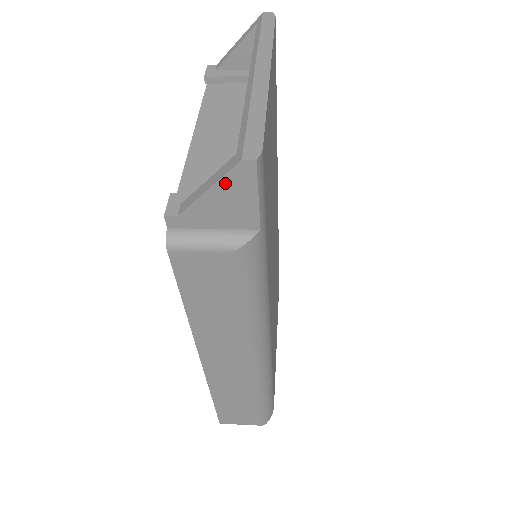
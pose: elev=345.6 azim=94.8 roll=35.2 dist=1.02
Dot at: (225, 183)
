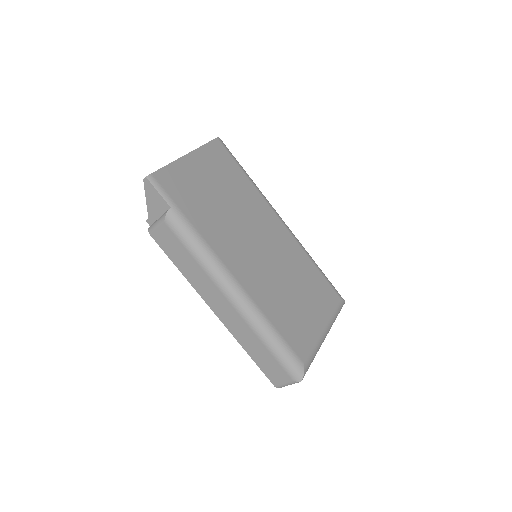
Dot at: (147, 193)
